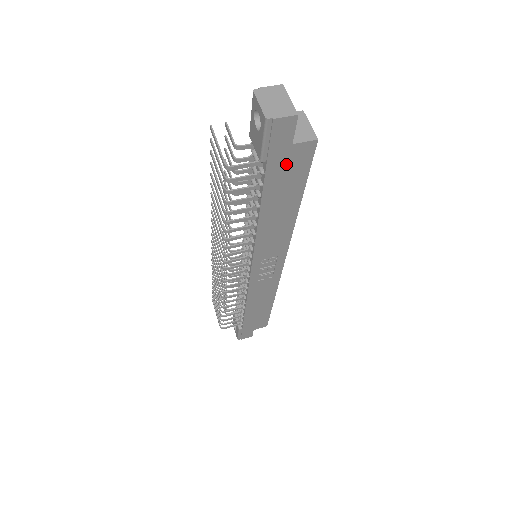
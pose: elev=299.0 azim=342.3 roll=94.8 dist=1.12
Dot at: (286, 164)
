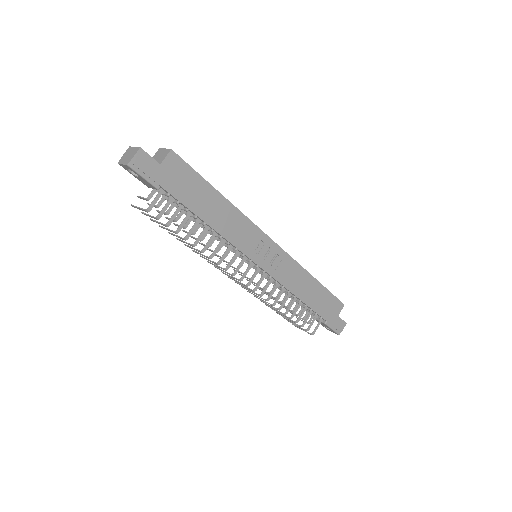
Dot at: (174, 178)
